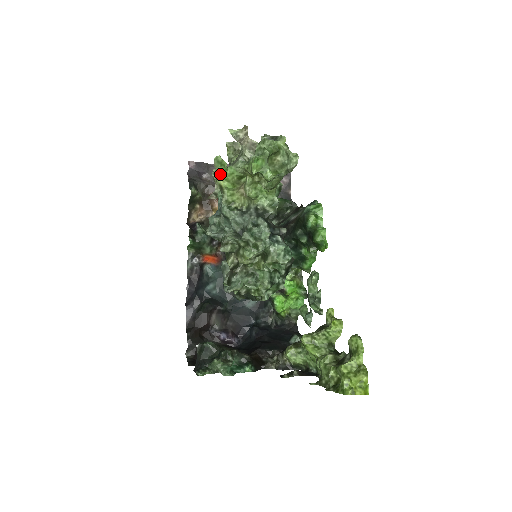
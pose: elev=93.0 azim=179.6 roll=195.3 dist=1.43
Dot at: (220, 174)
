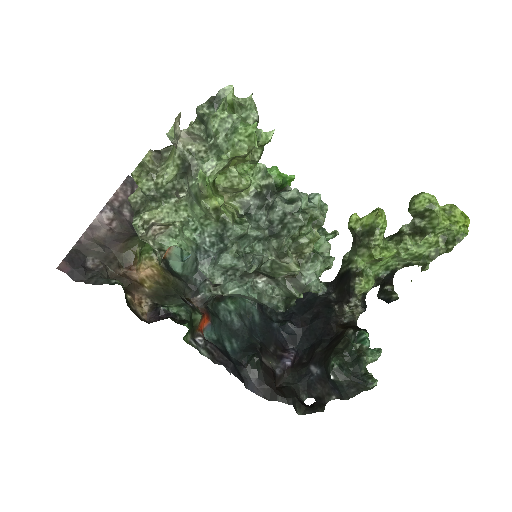
Dot at: (208, 194)
